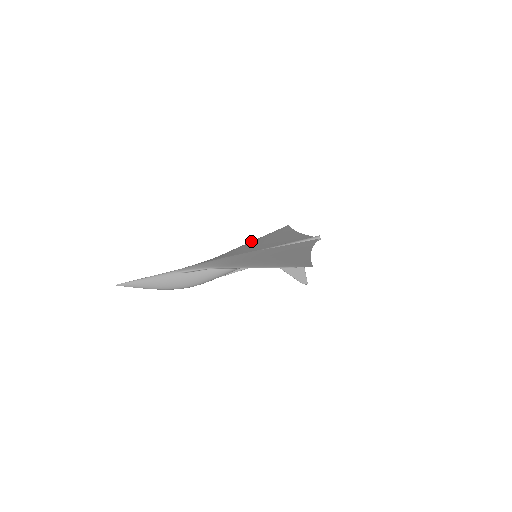
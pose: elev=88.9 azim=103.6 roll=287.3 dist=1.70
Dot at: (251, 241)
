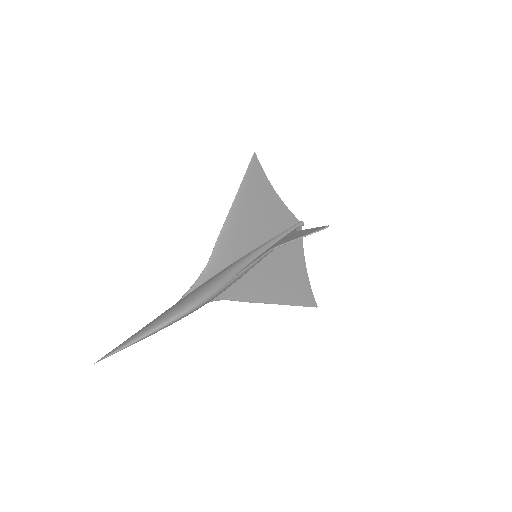
Dot at: occluded
